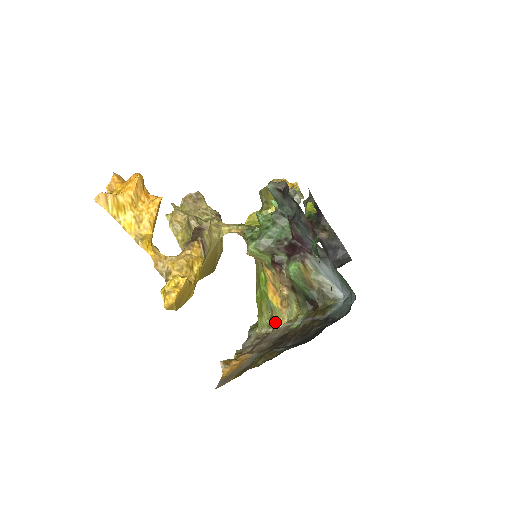
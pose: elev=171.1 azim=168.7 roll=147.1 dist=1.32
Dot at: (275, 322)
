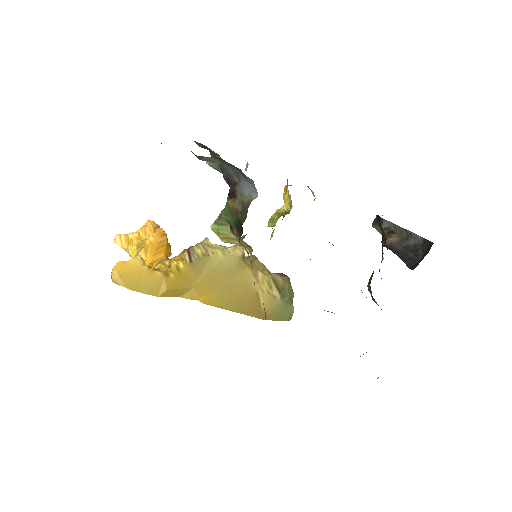
Dot at: occluded
